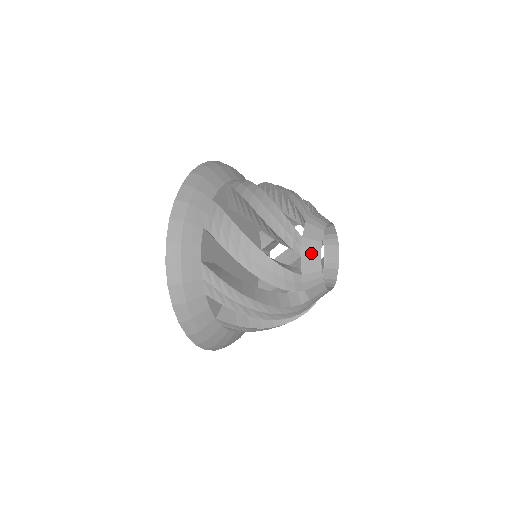
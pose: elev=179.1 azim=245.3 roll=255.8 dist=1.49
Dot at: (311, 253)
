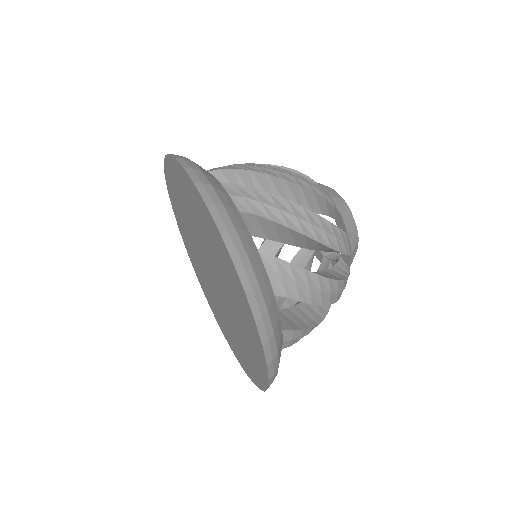
Dot at: occluded
